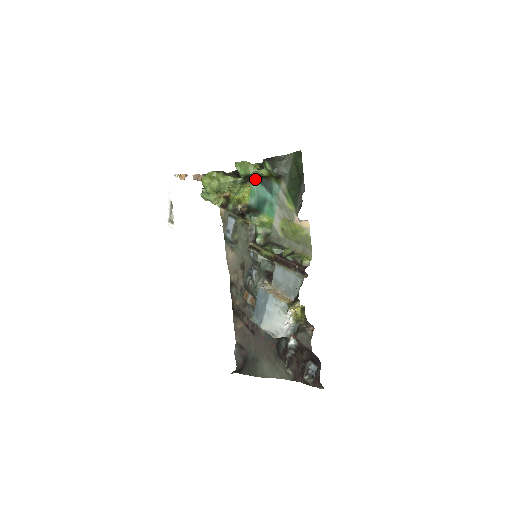
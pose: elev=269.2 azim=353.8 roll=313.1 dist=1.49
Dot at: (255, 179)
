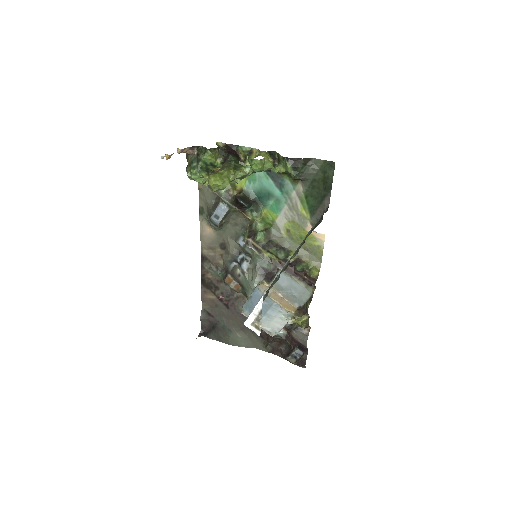
Dot at: occluded
